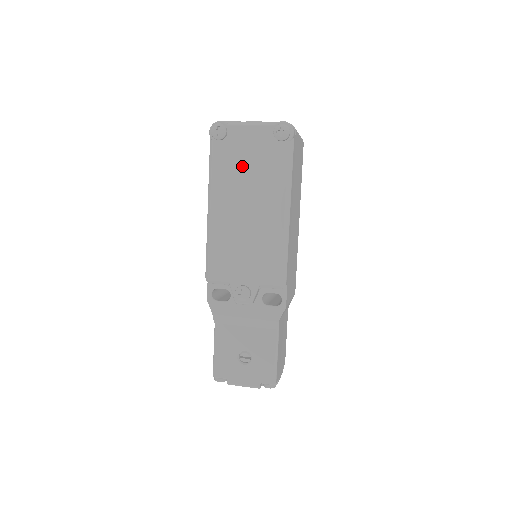
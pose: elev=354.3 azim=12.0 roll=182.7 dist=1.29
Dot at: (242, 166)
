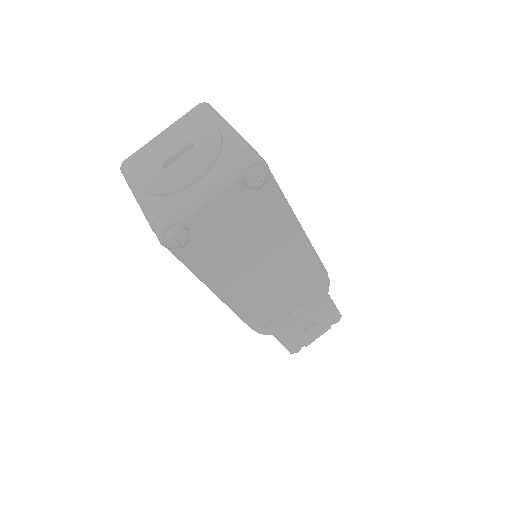
Dot at: (229, 240)
